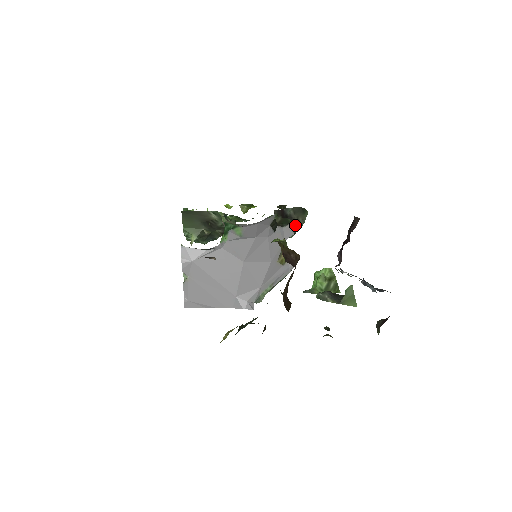
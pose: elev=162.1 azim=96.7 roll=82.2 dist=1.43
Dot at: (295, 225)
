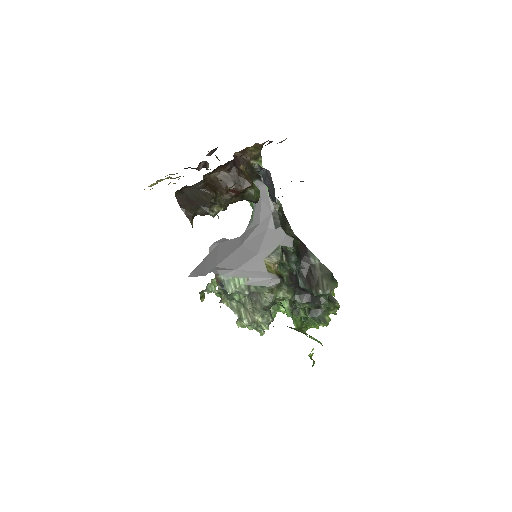
Dot at: (317, 285)
